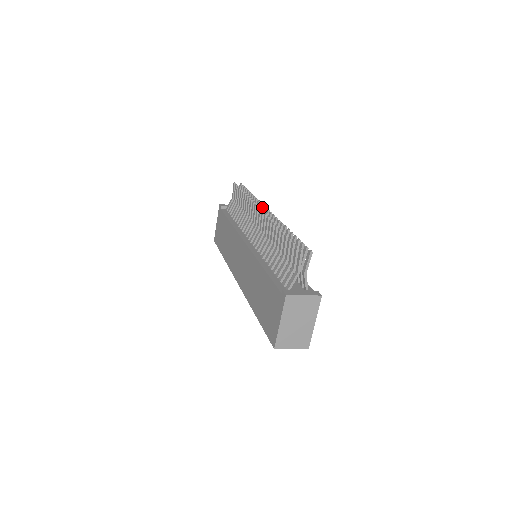
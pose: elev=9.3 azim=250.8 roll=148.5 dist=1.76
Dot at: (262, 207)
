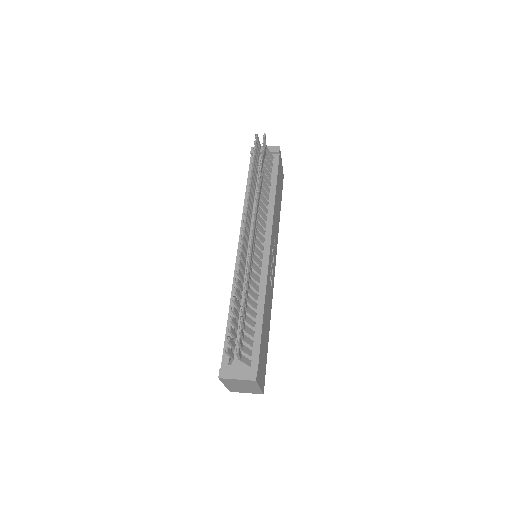
Dot at: (253, 214)
